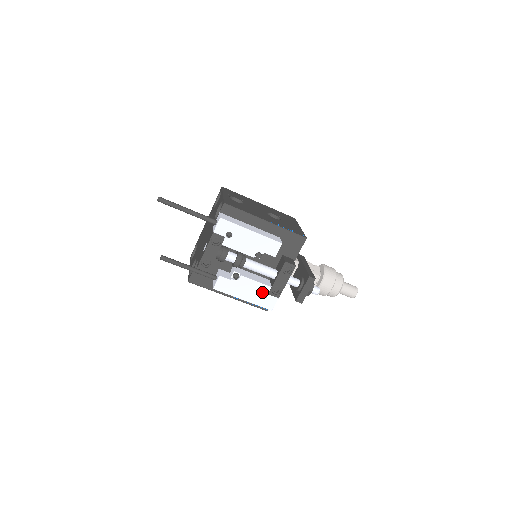
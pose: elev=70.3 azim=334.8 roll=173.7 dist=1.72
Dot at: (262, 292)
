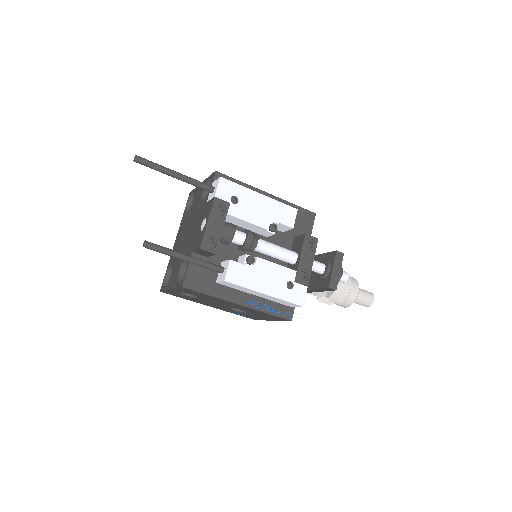
Dot at: (287, 279)
